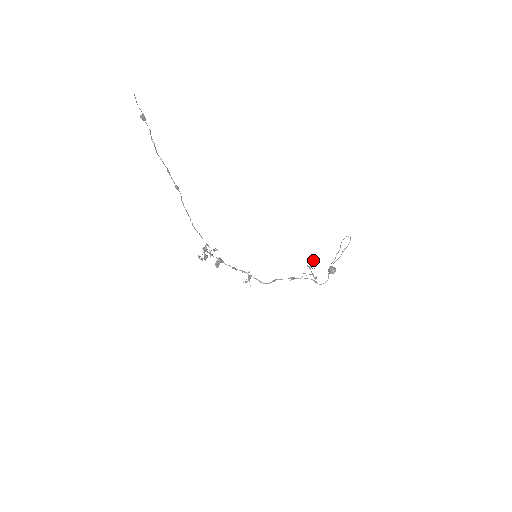
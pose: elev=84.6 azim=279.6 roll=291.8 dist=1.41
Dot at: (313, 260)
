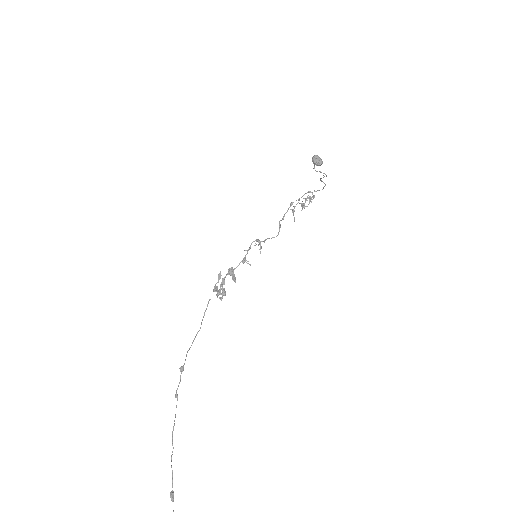
Dot at: (302, 205)
